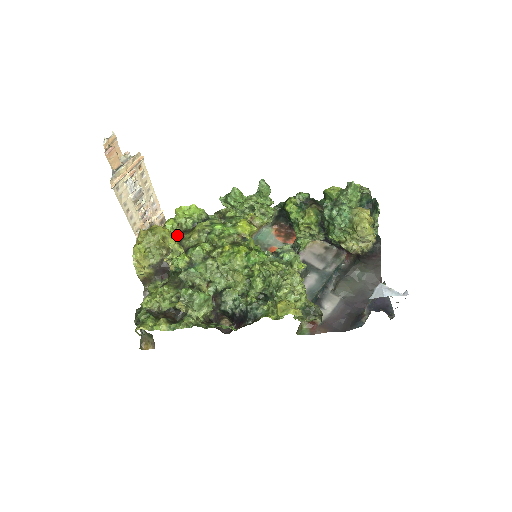
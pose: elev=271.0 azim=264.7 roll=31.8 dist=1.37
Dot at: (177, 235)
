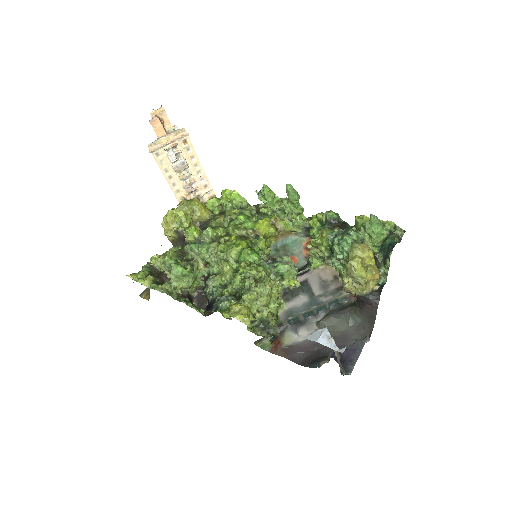
Dot at: (211, 213)
